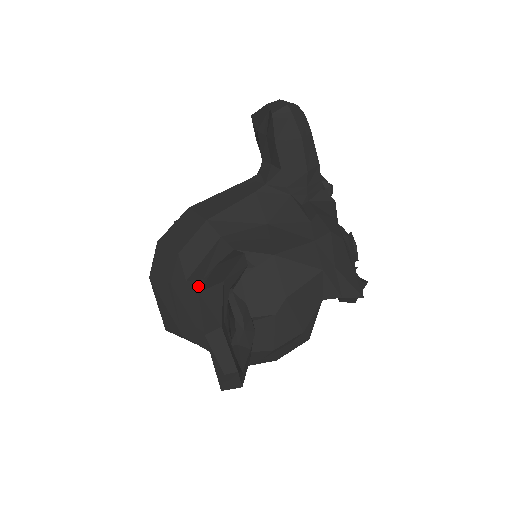
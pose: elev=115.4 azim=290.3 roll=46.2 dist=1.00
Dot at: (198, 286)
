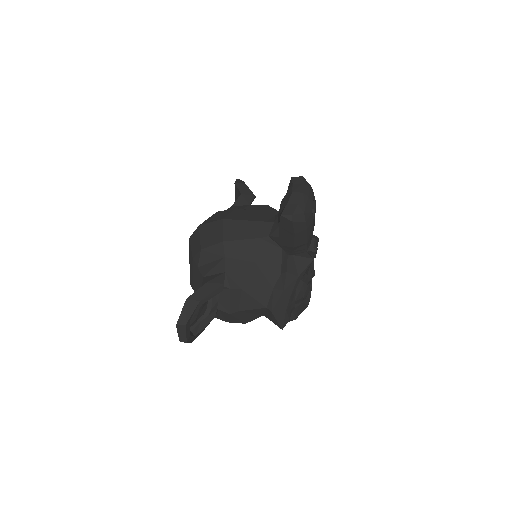
Dot at: (200, 277)
